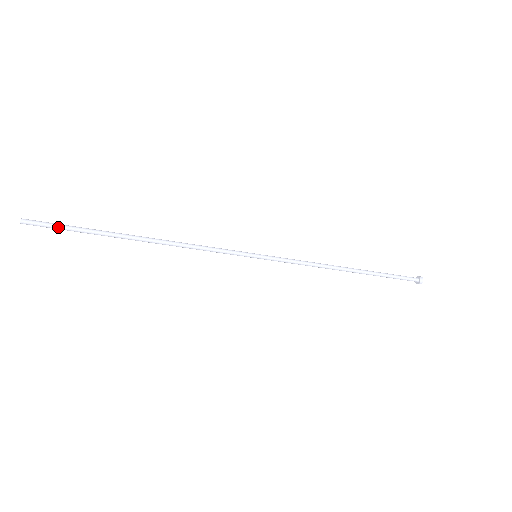
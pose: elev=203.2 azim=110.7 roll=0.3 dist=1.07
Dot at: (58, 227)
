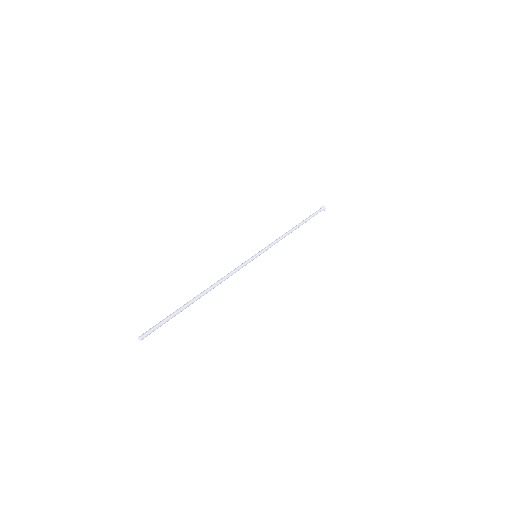
Dot at: (161, 325)
